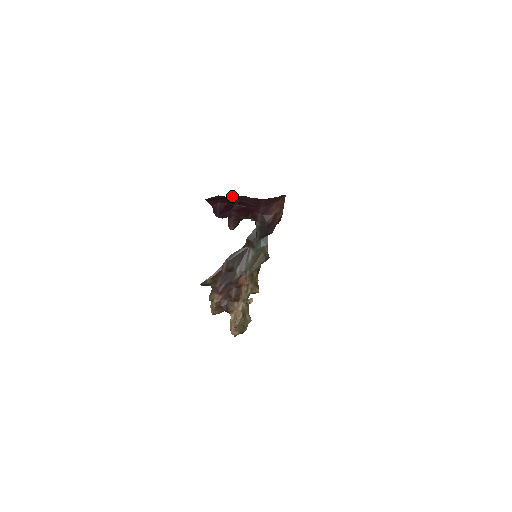
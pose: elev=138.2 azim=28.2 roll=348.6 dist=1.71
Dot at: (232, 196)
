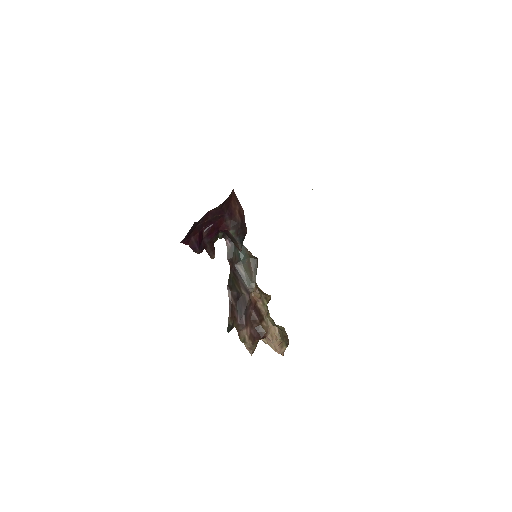
Dot at: (201, 218)
